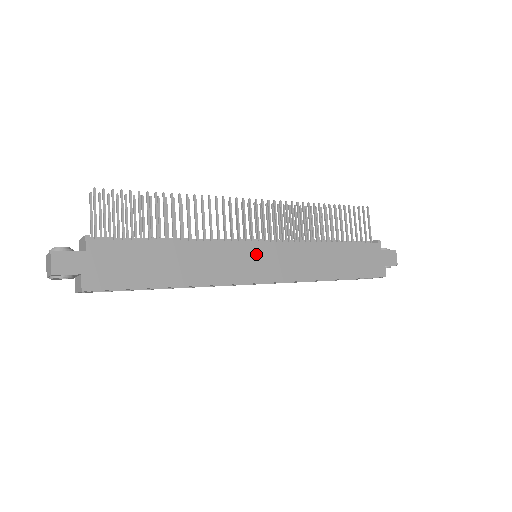
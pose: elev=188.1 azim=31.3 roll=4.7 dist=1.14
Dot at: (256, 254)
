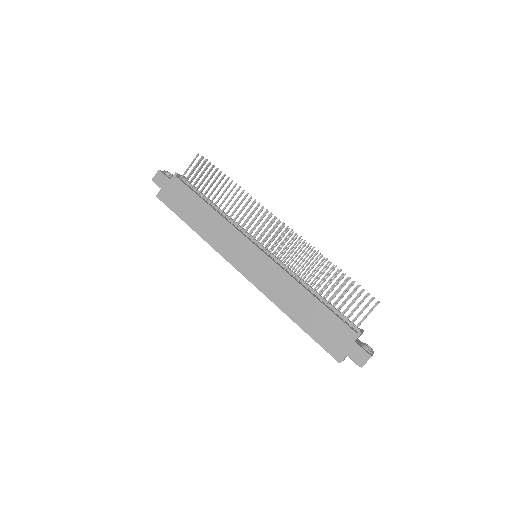
Dot at: (248, 251)
